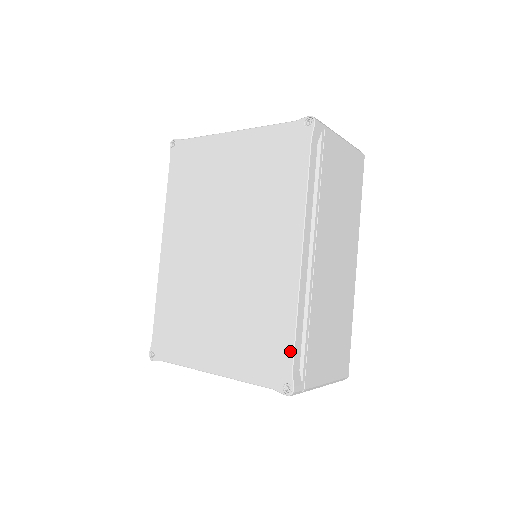
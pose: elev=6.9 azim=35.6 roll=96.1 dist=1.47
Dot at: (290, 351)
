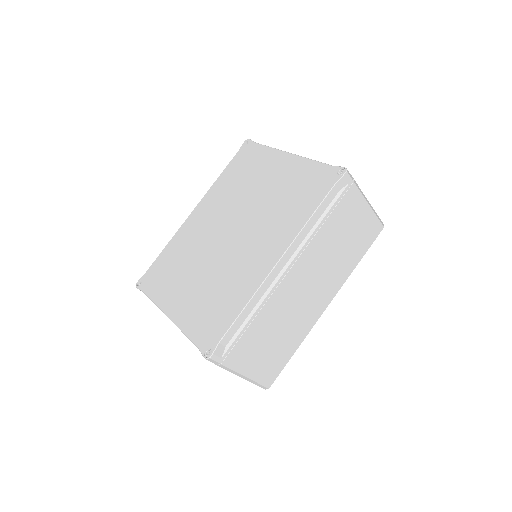
Dot at: (227, 327)
